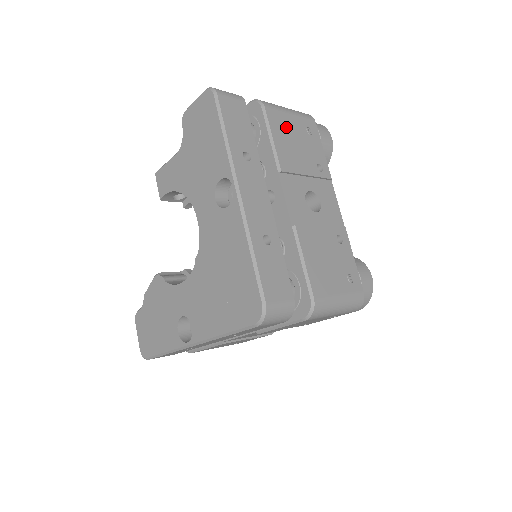
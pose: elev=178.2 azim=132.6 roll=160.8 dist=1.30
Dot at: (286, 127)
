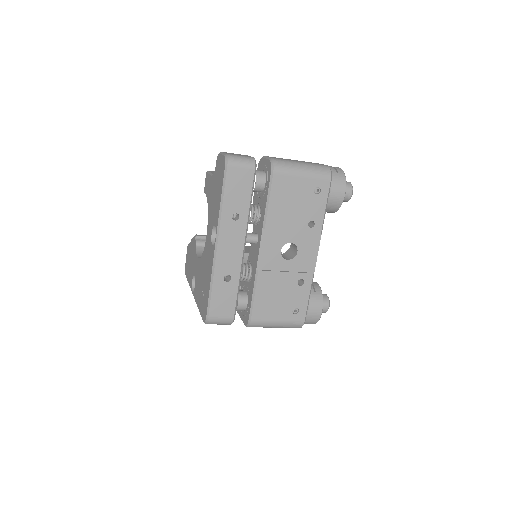
Dot at: (290, 189)
